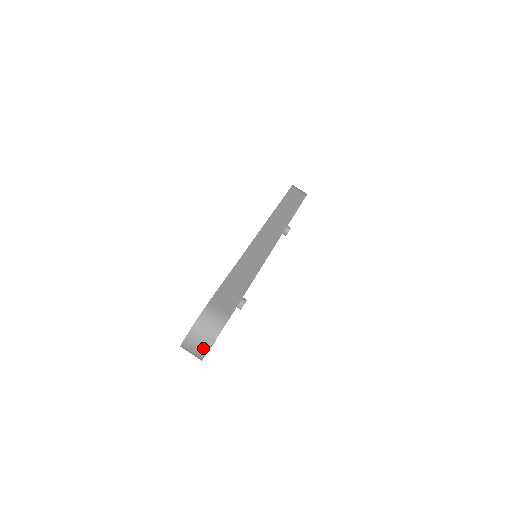
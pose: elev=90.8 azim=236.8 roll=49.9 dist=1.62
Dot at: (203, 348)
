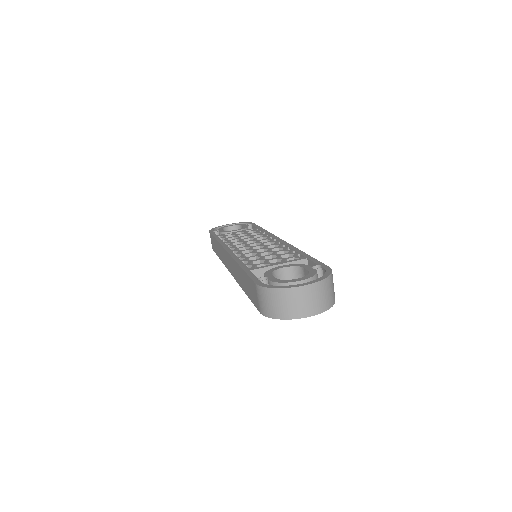
Dot at: (317, 307)
